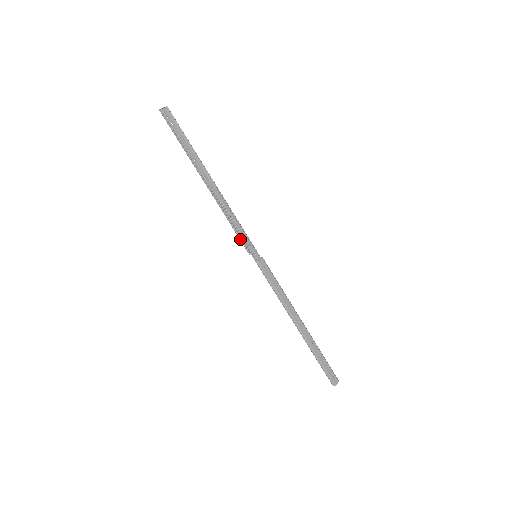
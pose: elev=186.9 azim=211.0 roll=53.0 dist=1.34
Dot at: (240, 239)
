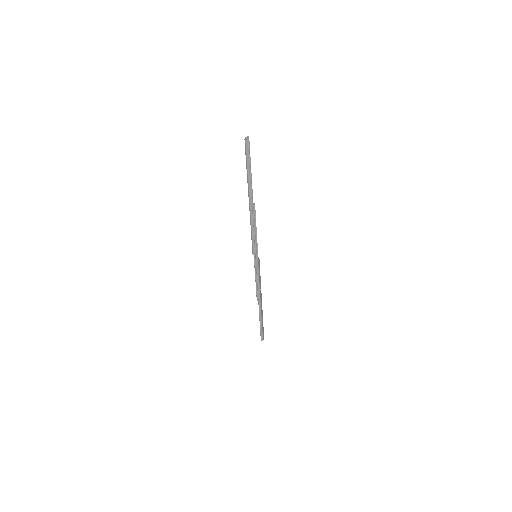
Dot at: (253, 244)
